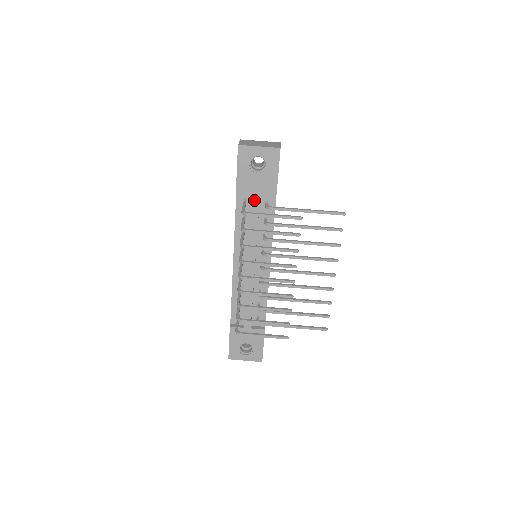
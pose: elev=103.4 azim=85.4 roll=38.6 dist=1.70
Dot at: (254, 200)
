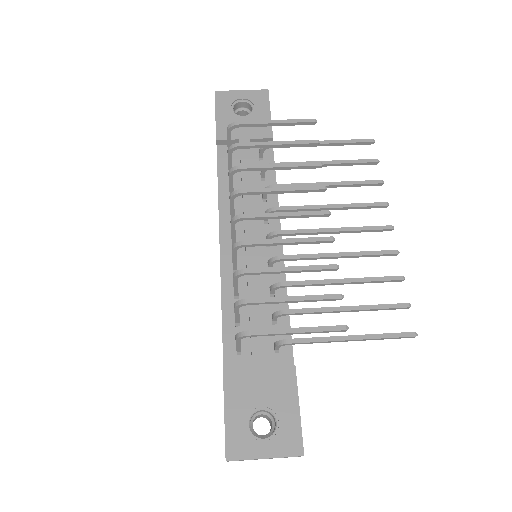
Dot at: occluded
